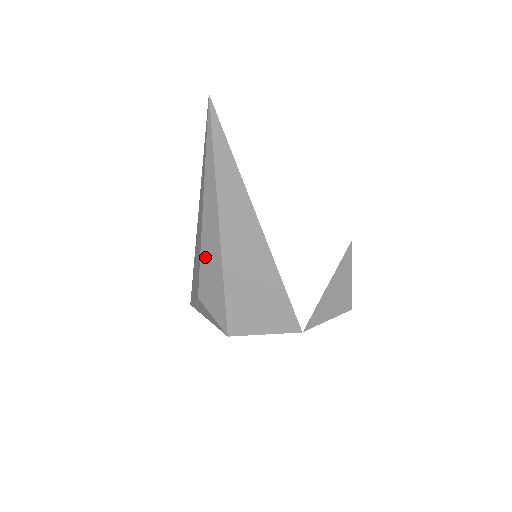
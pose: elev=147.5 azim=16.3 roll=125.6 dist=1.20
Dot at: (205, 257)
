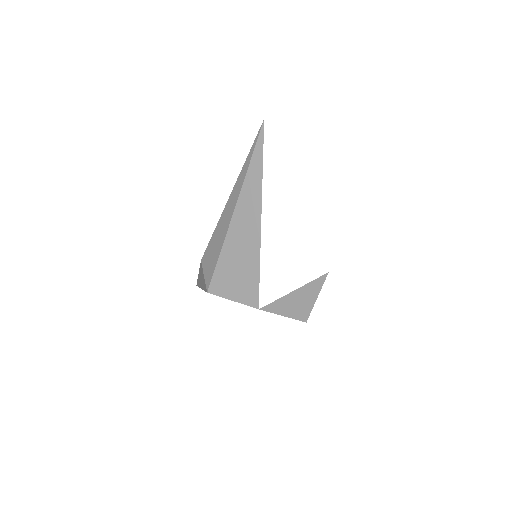
Dot at: (218, 229)
